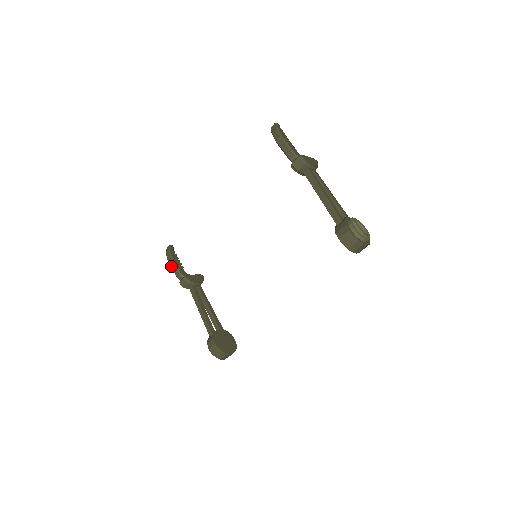
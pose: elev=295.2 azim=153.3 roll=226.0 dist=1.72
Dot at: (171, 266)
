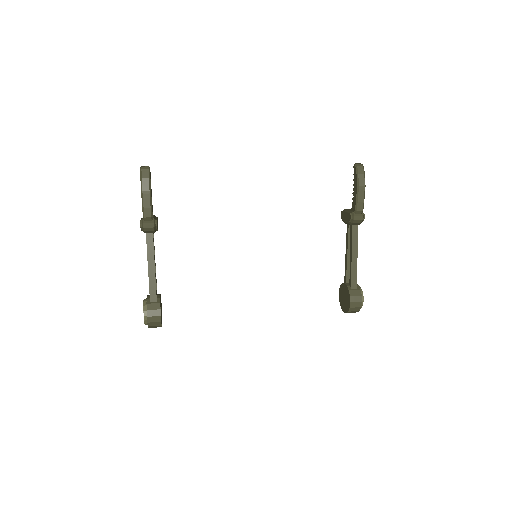
Dot at: (144, 199)
